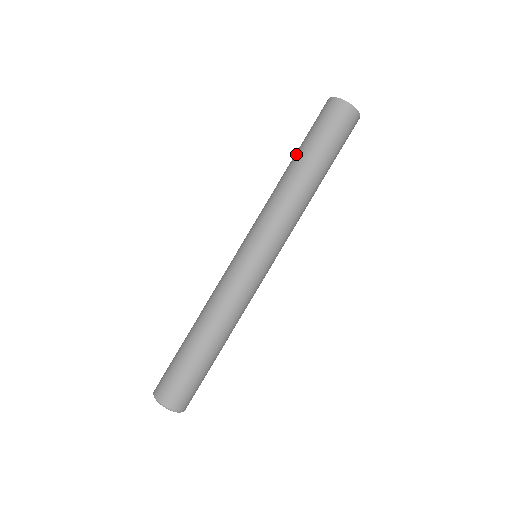
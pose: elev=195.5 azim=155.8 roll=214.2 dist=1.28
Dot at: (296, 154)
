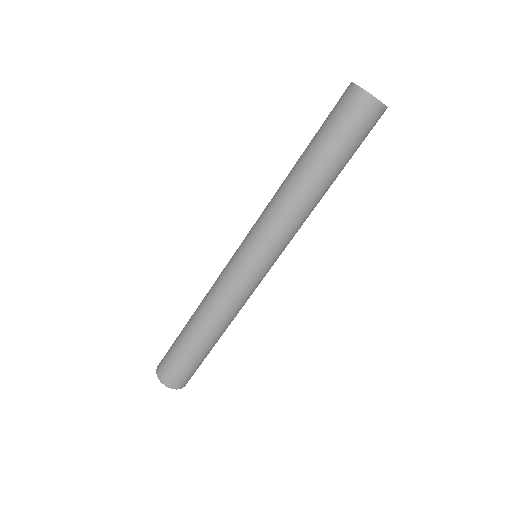
Dot at: occluded
